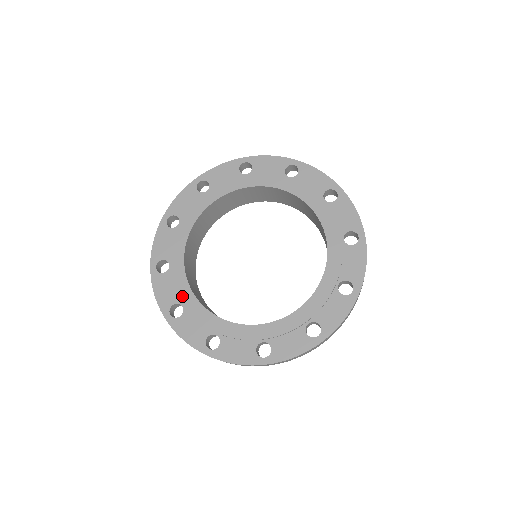
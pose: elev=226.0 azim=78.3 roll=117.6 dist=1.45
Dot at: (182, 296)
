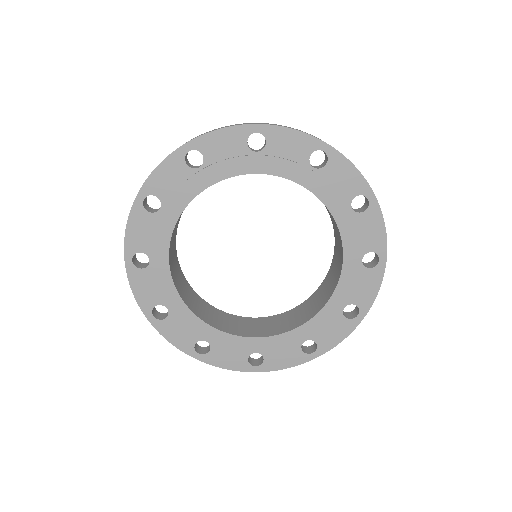
Dot at: (167, 299)
